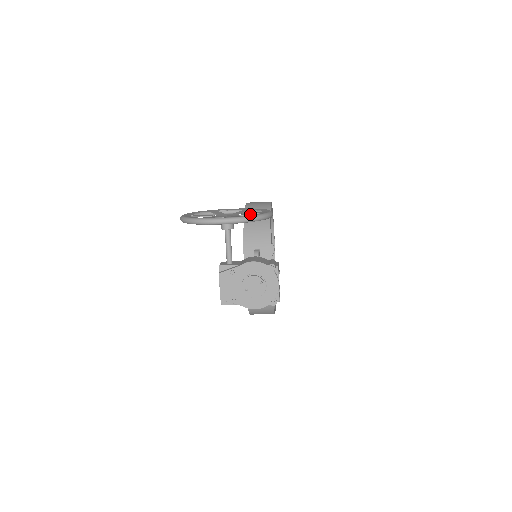
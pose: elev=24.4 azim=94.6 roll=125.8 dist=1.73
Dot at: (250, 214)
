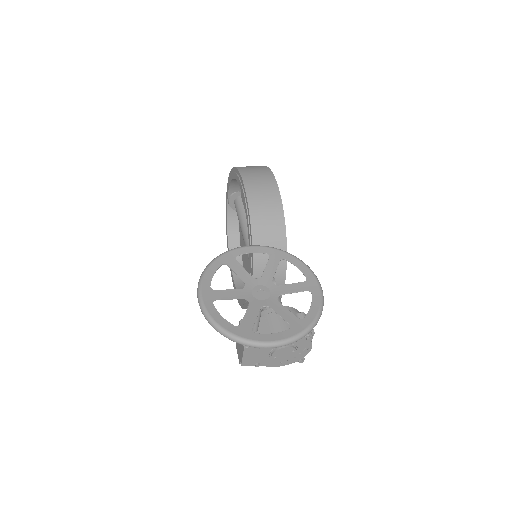
Dot at: occluded
